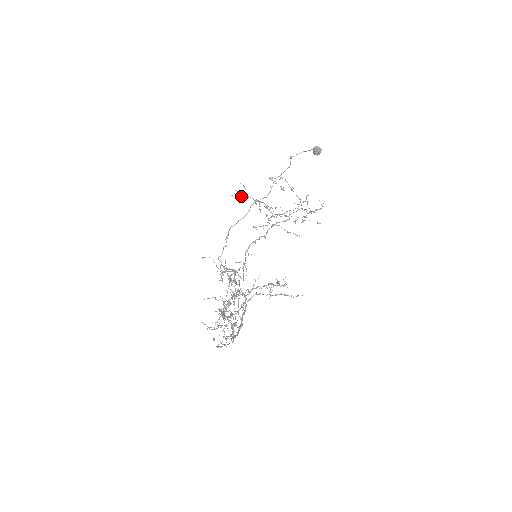
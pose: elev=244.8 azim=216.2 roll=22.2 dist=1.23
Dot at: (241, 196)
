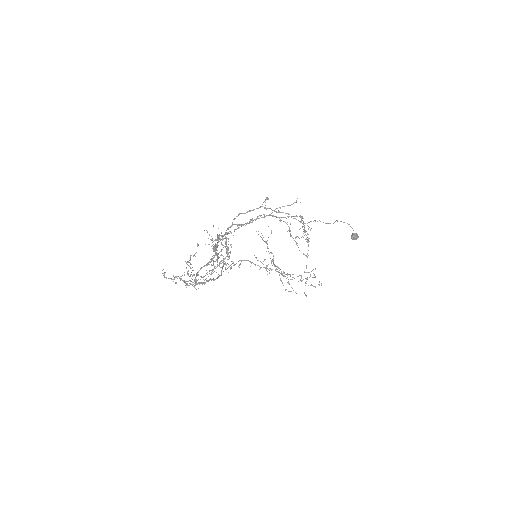
Dot at: occluded
